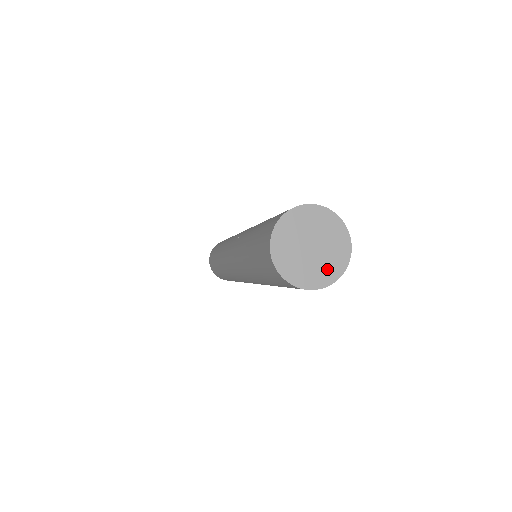
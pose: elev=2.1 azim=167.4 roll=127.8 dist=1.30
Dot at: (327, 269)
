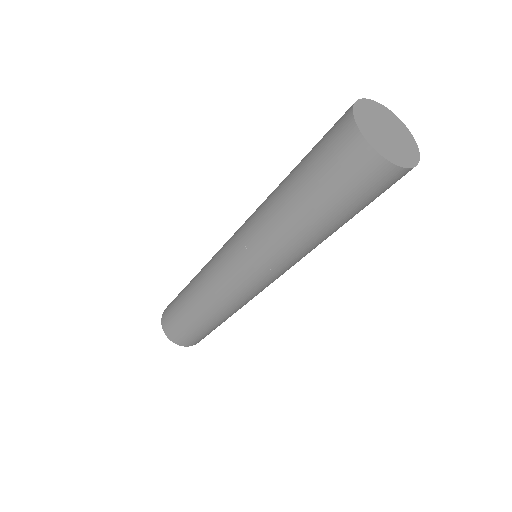
Dot at: (398, 155)
